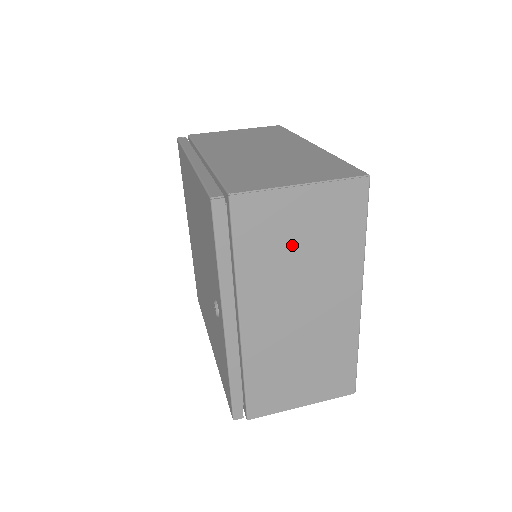
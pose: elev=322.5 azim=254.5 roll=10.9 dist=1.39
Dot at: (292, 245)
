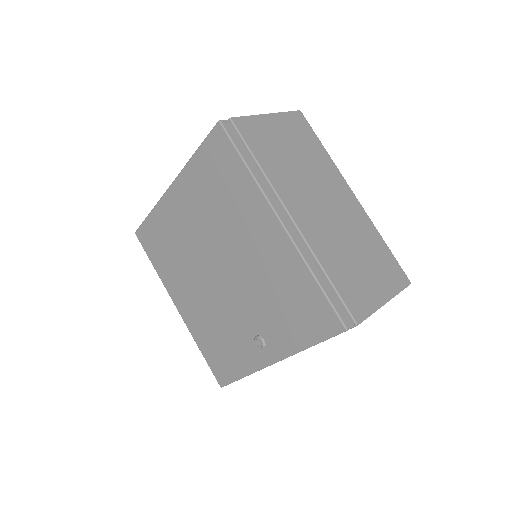
Dot at: occluded
